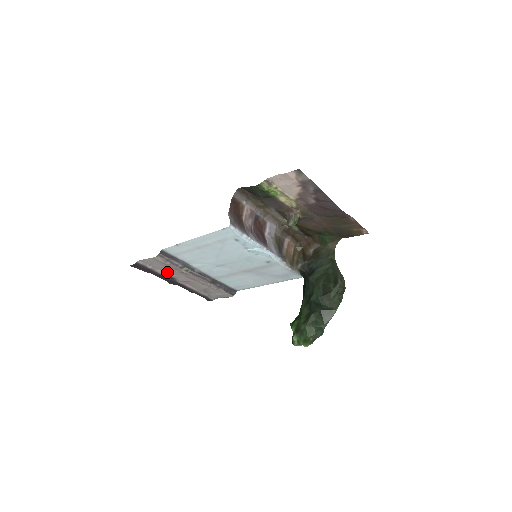
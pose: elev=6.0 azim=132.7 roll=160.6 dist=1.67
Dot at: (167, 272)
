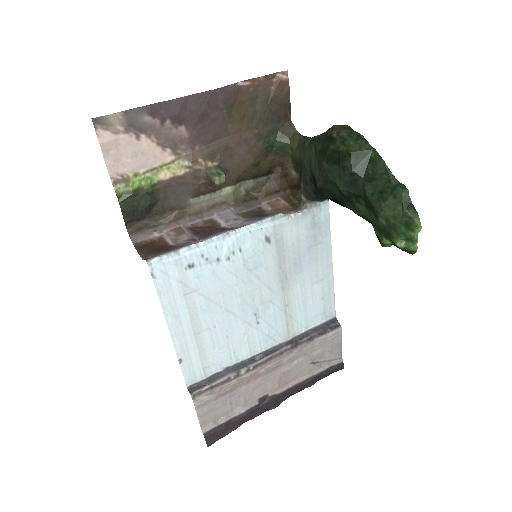
Dot at: (245, 400)
